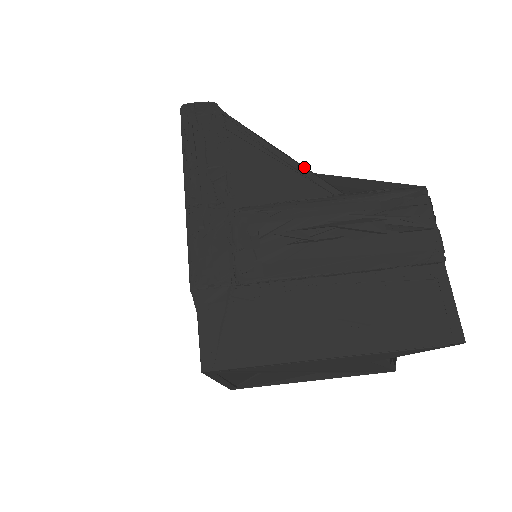
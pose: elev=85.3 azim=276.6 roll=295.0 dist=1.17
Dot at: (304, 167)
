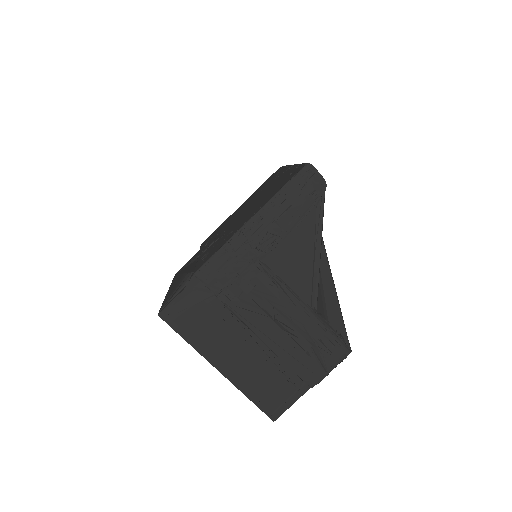
Dot at: occluded
